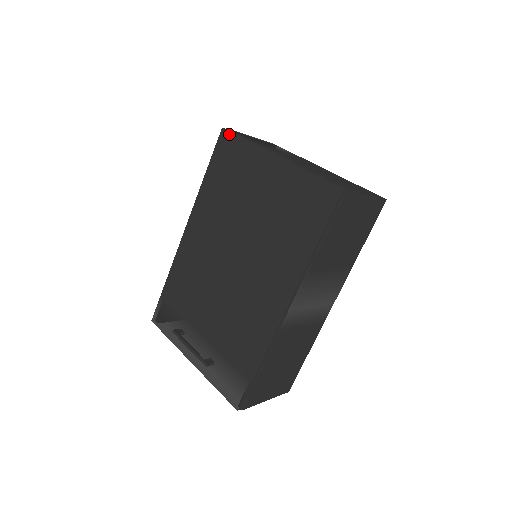
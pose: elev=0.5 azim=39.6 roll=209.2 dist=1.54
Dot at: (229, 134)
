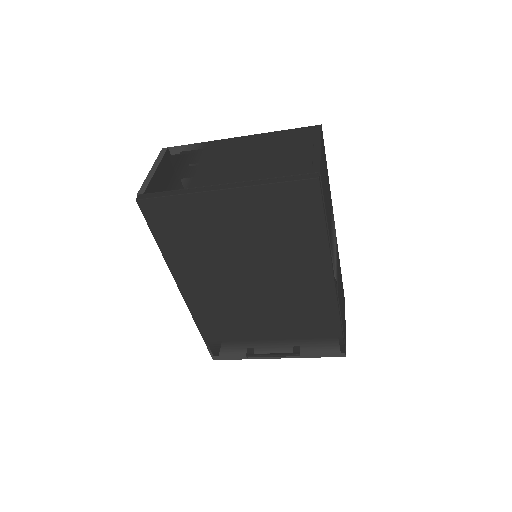
Dot at: (150, 201)
